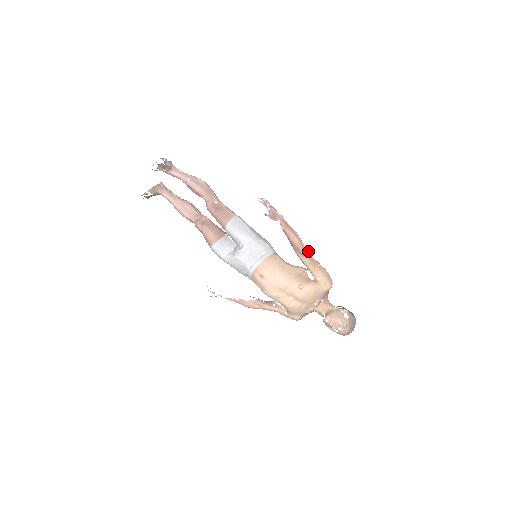
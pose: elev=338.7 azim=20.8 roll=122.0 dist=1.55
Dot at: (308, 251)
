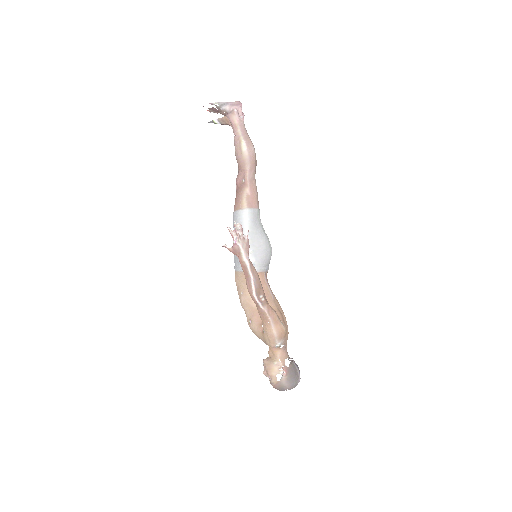
Dot at: (265, 303)
